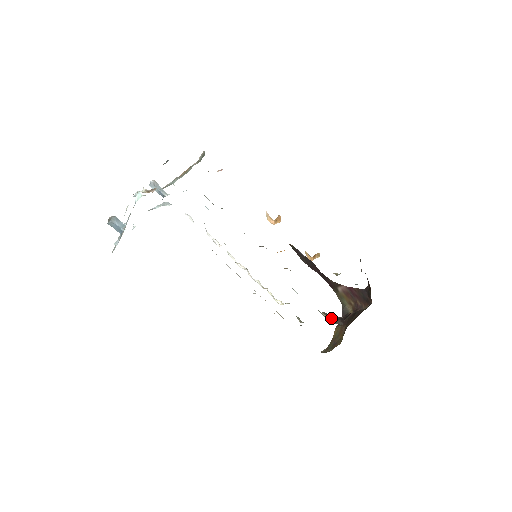
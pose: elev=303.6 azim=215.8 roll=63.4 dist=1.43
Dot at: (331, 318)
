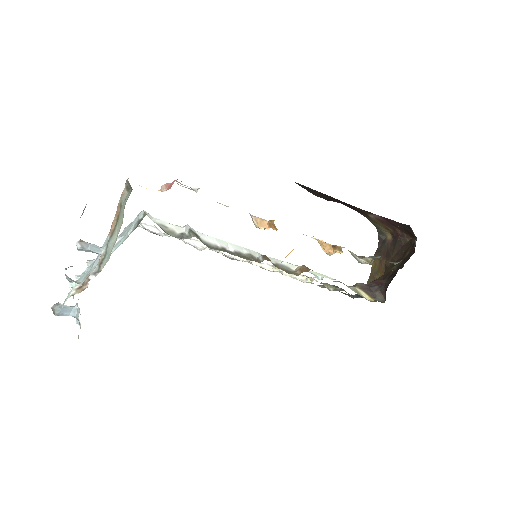
Dot at: (368, 290)
